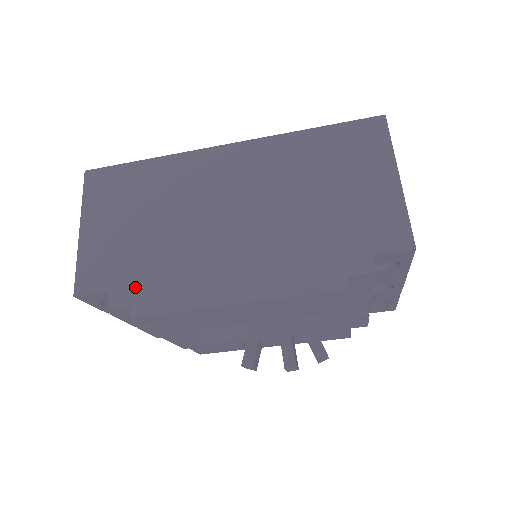
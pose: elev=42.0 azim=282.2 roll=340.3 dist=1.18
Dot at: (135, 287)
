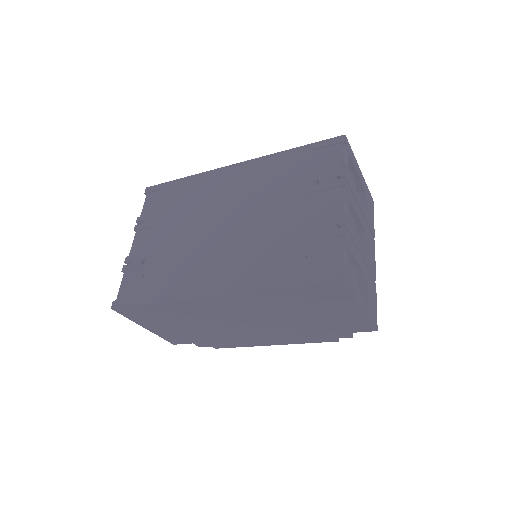
Dot at: (207, 342)
